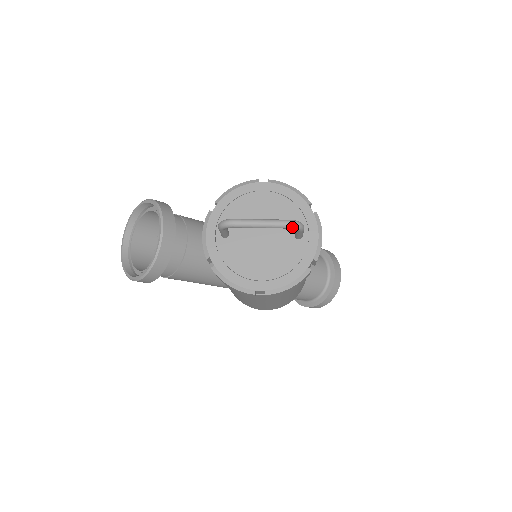
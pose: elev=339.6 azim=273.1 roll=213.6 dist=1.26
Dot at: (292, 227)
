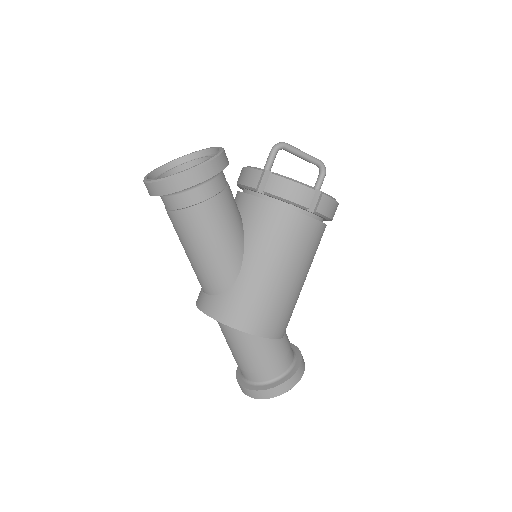
Dot at: (322, 163)
